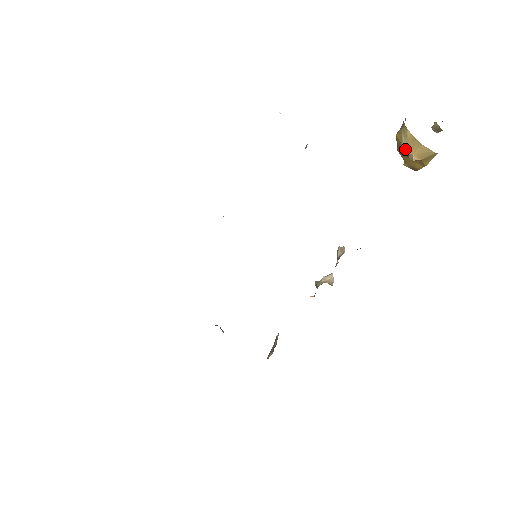
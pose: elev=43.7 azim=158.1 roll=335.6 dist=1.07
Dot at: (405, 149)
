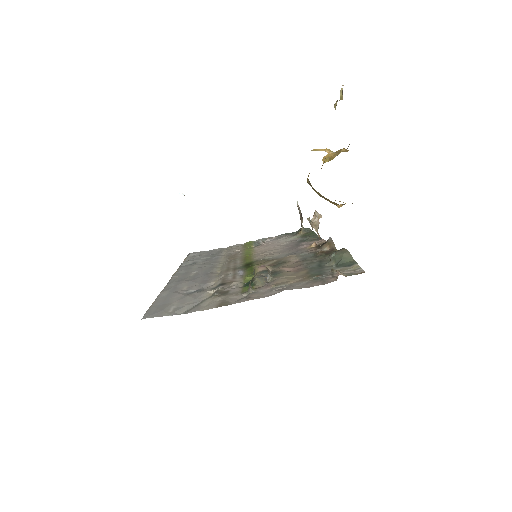
Dot at: (325, 199)
